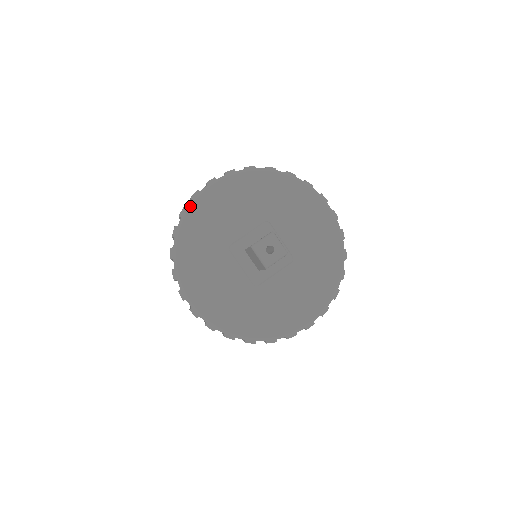
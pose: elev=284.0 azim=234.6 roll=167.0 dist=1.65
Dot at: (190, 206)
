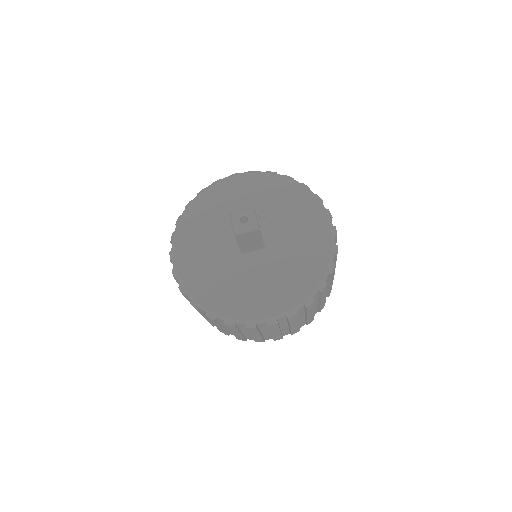
Dot at: (208, 187)
